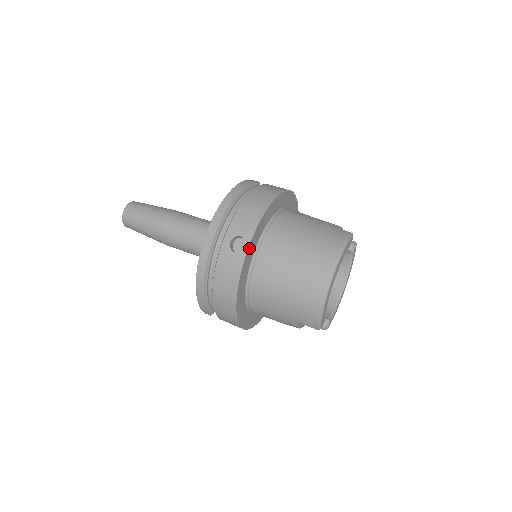
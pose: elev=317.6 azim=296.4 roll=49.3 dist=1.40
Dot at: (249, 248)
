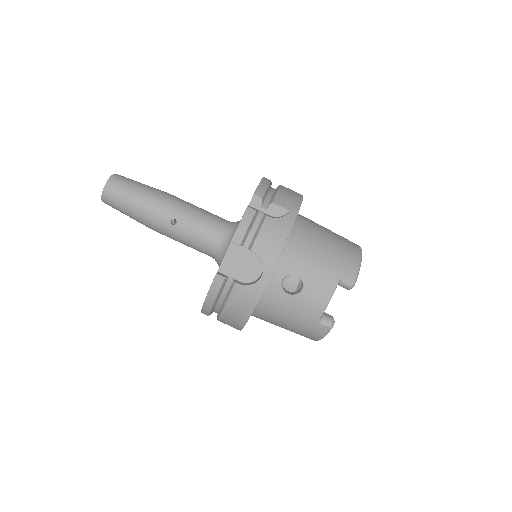
Dot at: occluded
